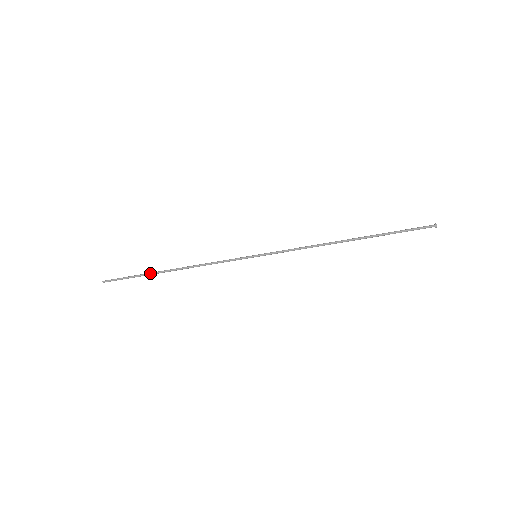
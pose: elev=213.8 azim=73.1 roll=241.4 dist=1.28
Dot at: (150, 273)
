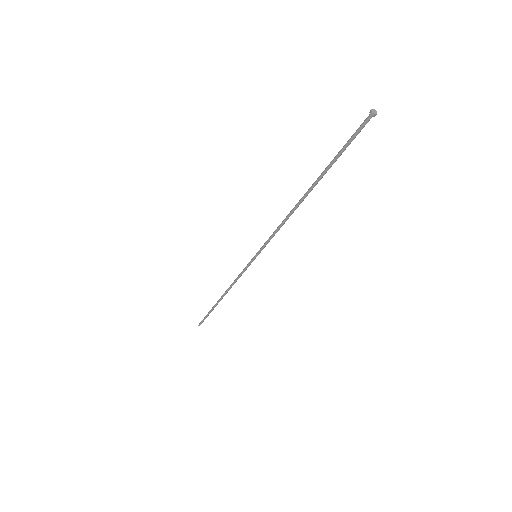
Dot at: (213, 307)
